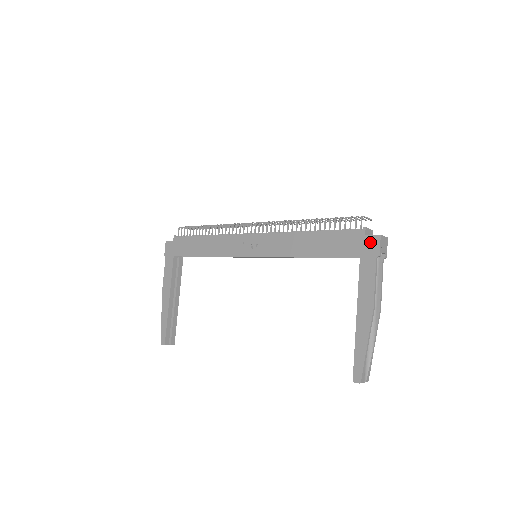
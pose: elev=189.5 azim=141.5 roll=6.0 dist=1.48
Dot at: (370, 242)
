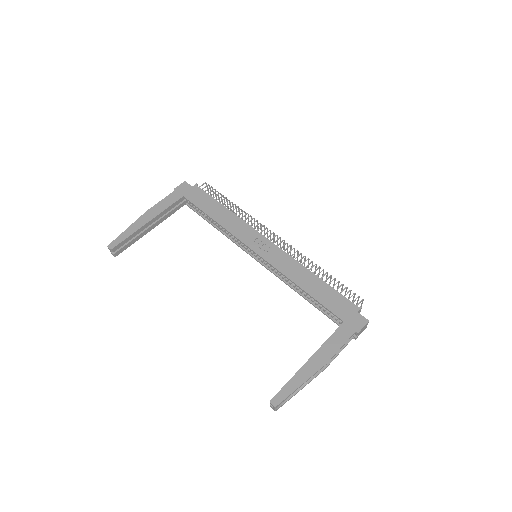
Dot at: (358, 319)
